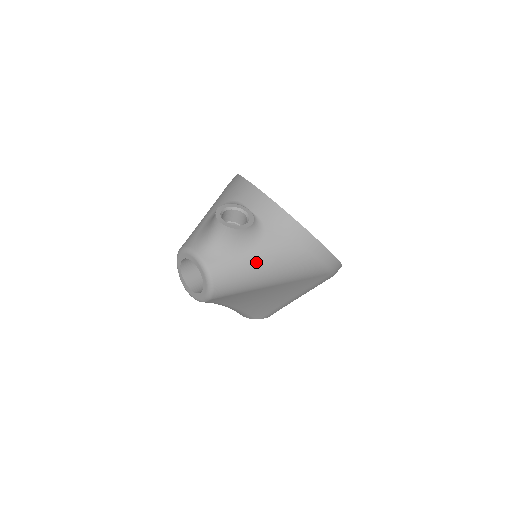
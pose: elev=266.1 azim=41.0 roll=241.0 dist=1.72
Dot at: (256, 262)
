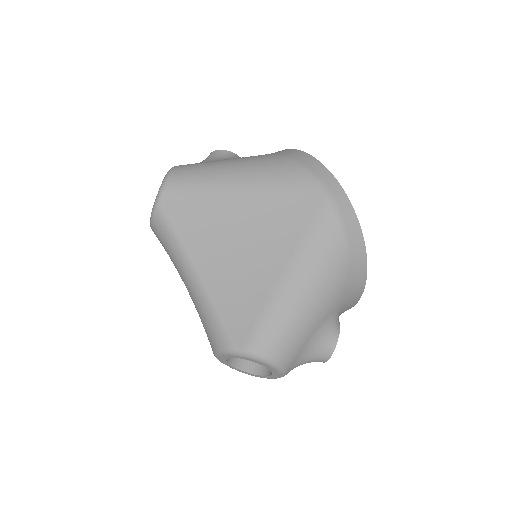
Dot at: (226, 161)
